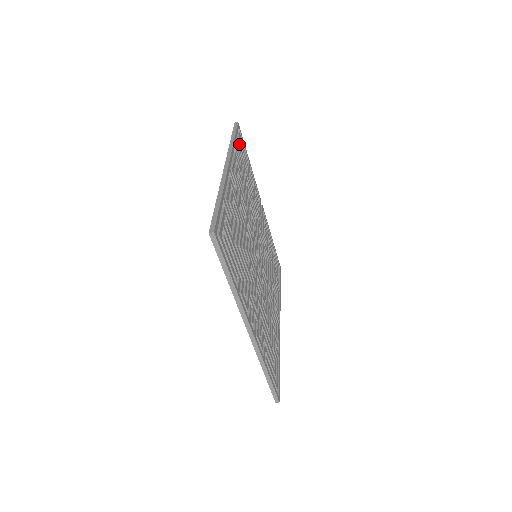
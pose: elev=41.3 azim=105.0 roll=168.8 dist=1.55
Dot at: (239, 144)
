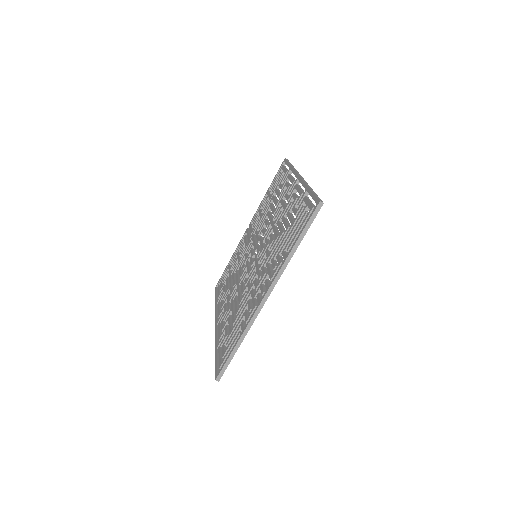
Dot at: occluded
